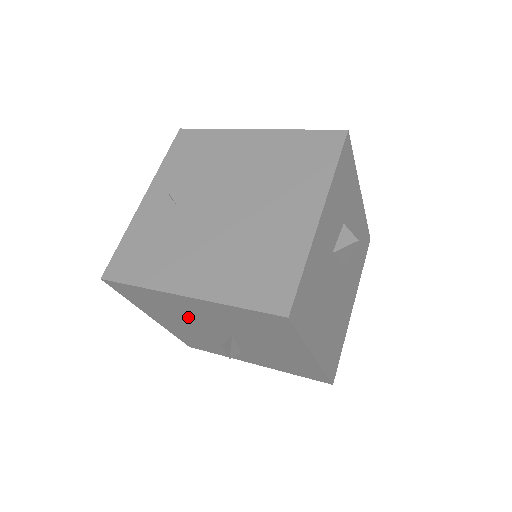
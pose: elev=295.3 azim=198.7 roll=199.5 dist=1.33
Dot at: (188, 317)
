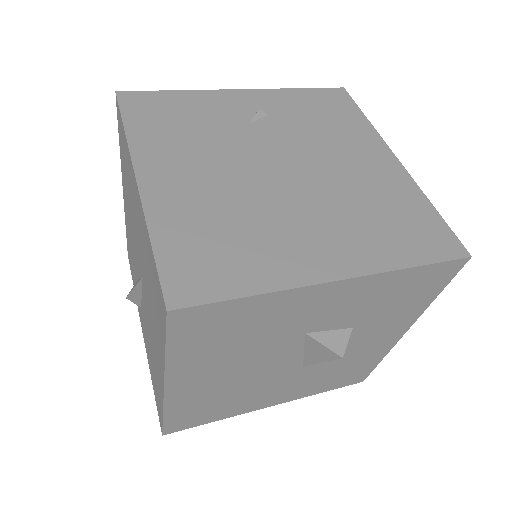
Dot at: (133, 215)
